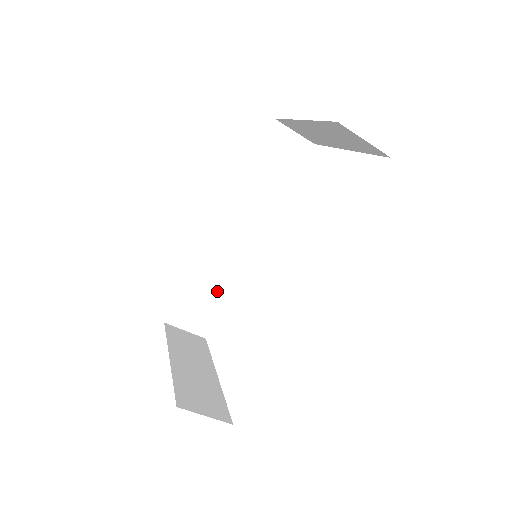
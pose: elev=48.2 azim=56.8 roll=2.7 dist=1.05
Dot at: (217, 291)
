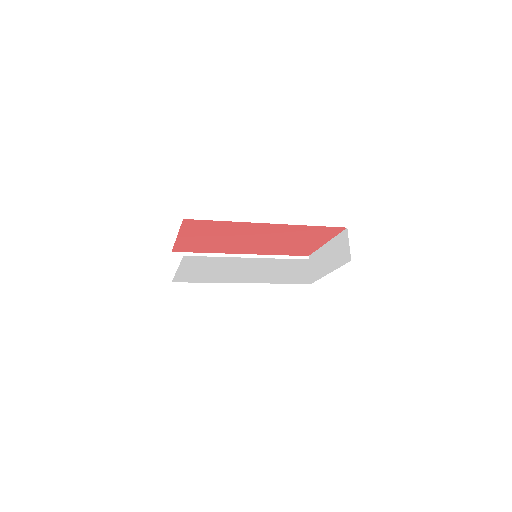
Dot at: occluded
